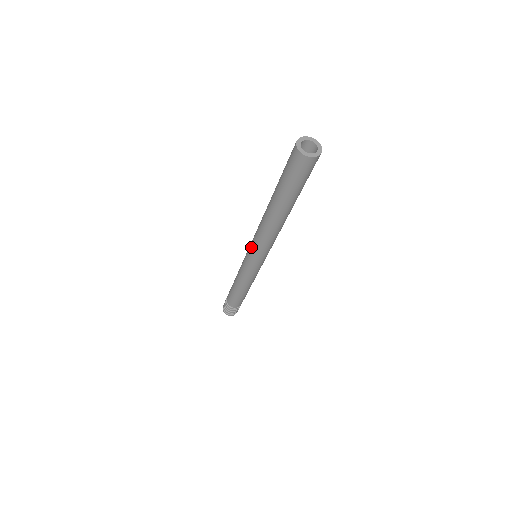
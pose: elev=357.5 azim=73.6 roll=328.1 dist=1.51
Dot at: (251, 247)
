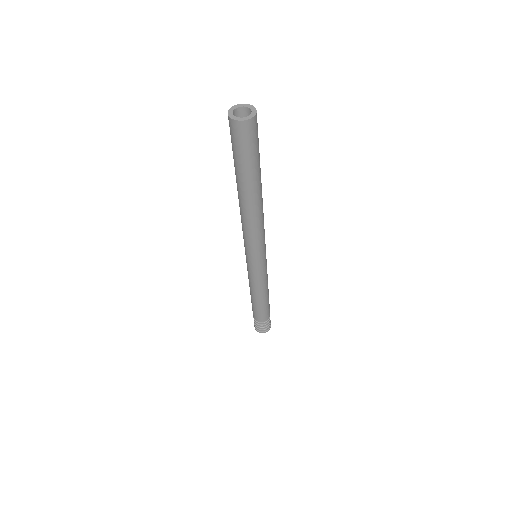
Dot at: occluded
